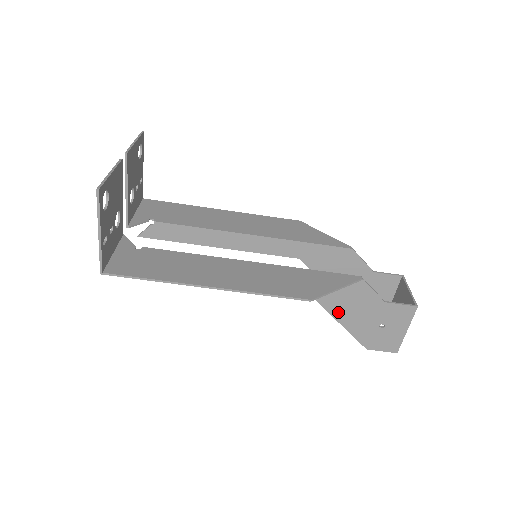
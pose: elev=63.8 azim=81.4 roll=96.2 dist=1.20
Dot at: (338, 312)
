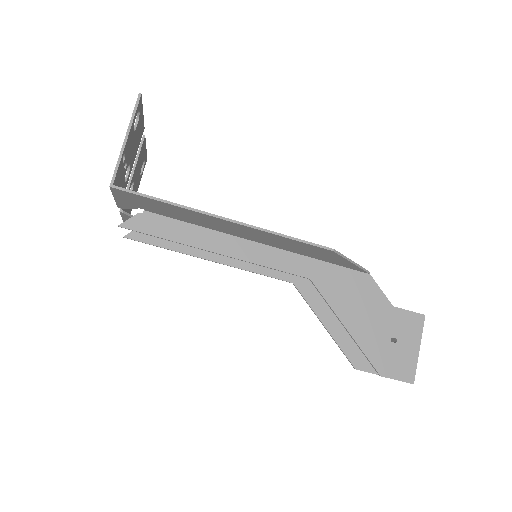
Dot at: (347, 316)
